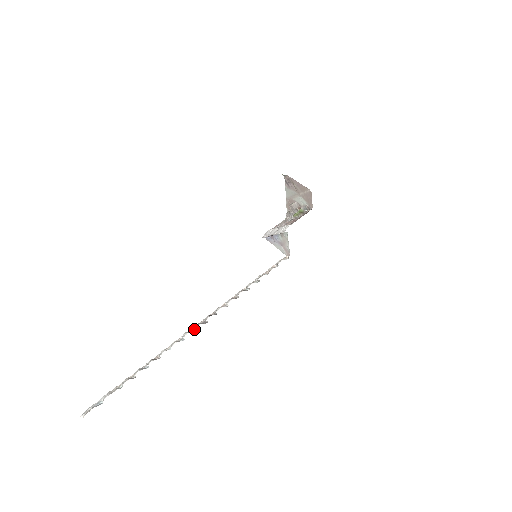
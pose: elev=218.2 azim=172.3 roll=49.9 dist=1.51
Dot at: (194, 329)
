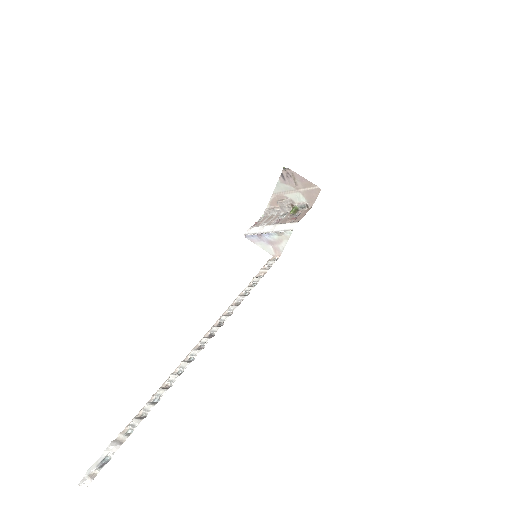
Dot at: (203, 345)
